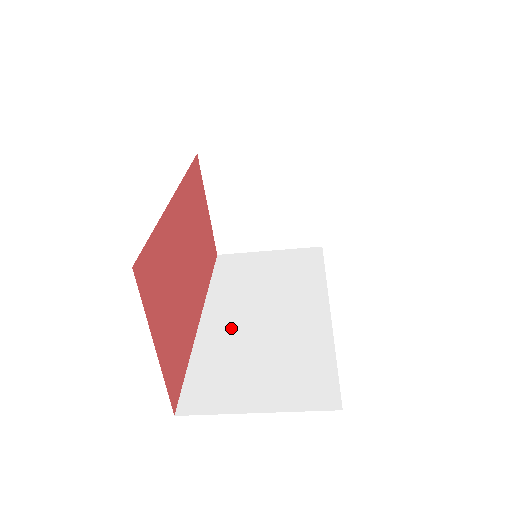
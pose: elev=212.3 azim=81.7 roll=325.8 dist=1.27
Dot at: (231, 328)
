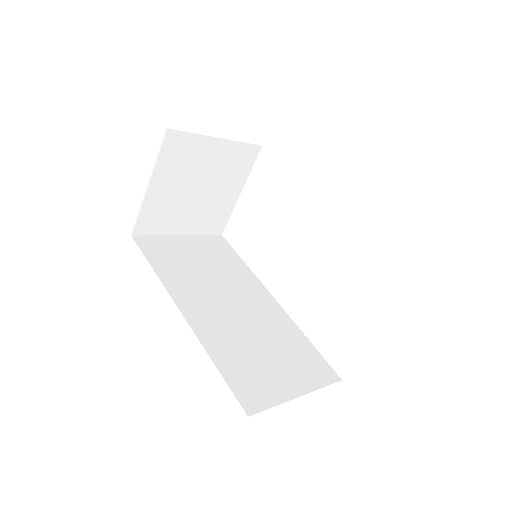
Dot at: (219, 322)
